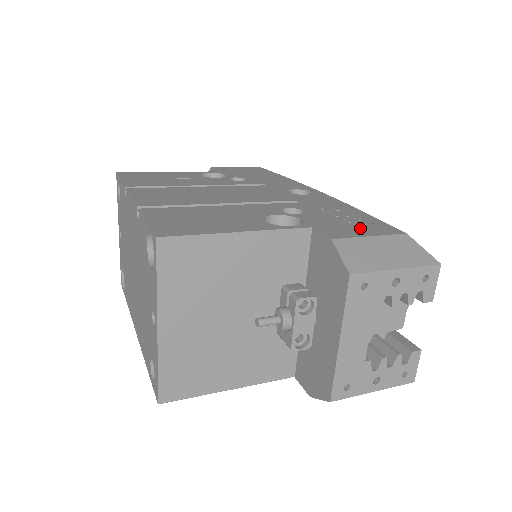
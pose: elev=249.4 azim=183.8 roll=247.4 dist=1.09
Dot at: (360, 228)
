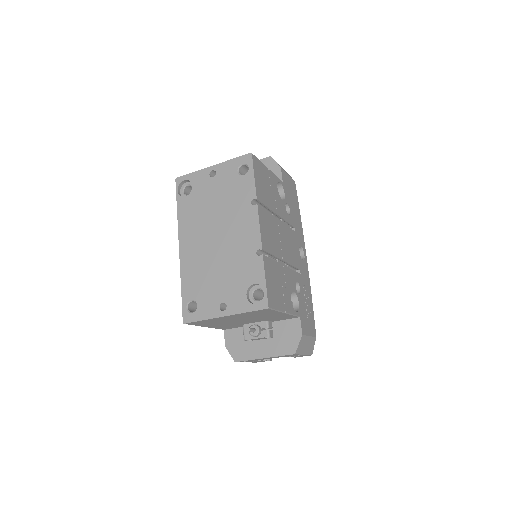
Dot at: (309, 325)
